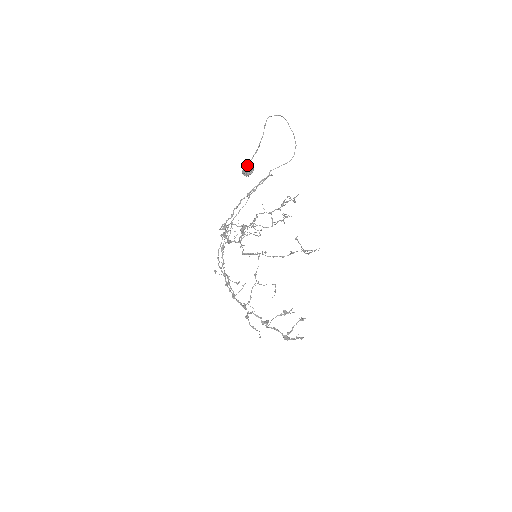
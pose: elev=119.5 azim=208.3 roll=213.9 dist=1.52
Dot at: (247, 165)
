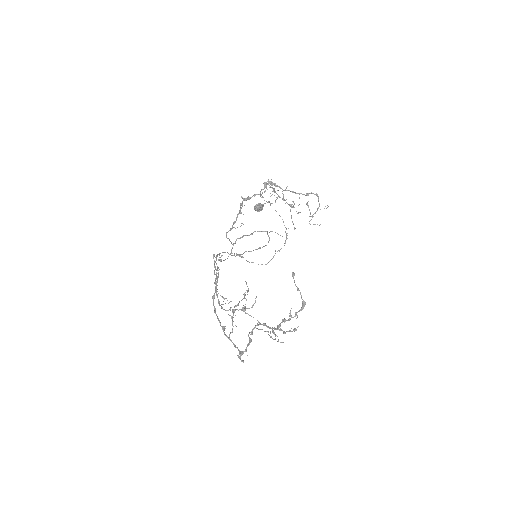
Dot at: (259, 203)
